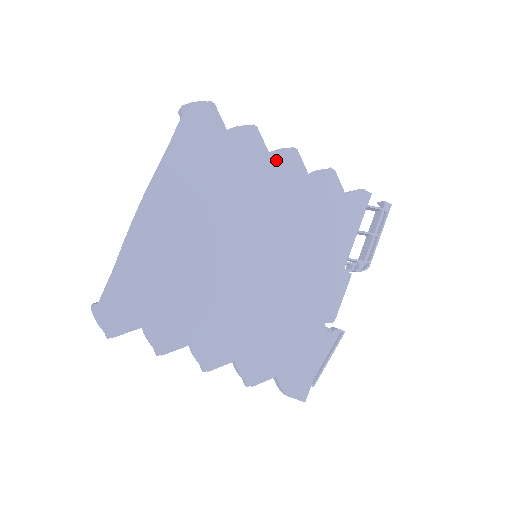
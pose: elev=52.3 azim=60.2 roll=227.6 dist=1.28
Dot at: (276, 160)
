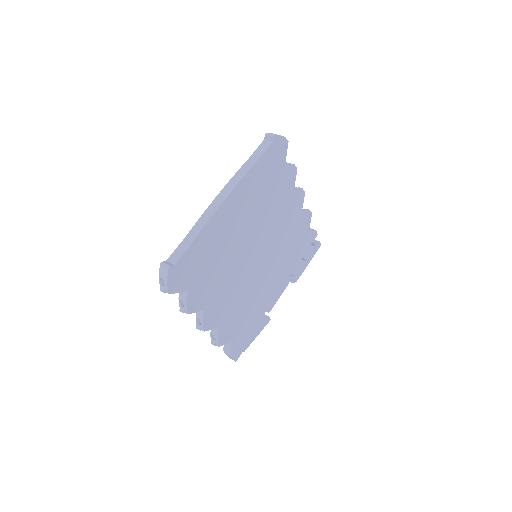
Dot at: (295, 195)
